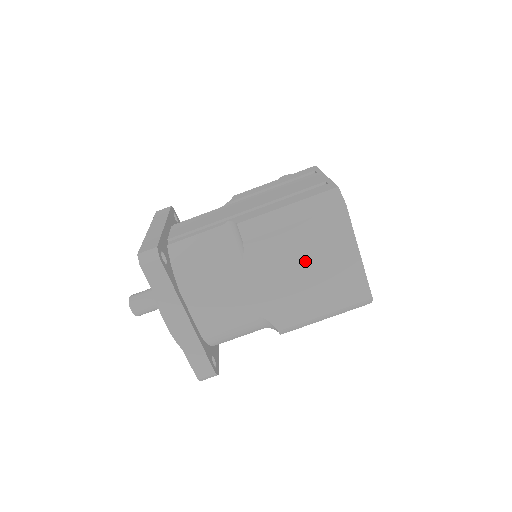
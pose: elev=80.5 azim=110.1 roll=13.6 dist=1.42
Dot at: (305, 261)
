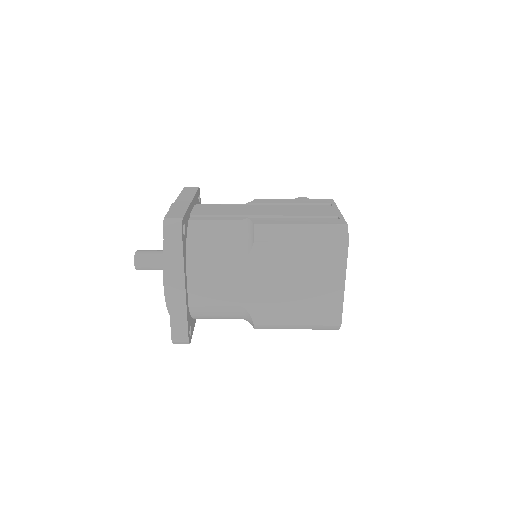
Dot at: (298, 275)
